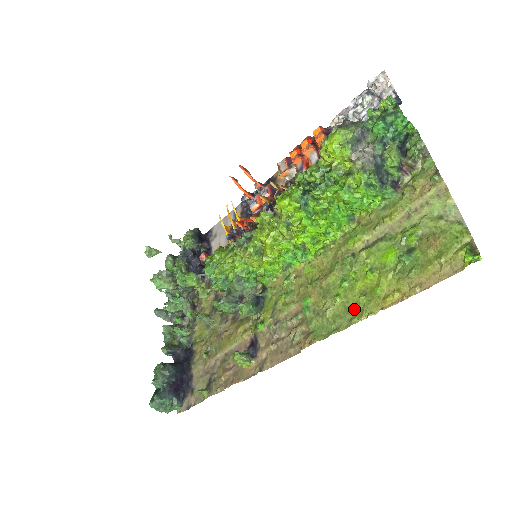
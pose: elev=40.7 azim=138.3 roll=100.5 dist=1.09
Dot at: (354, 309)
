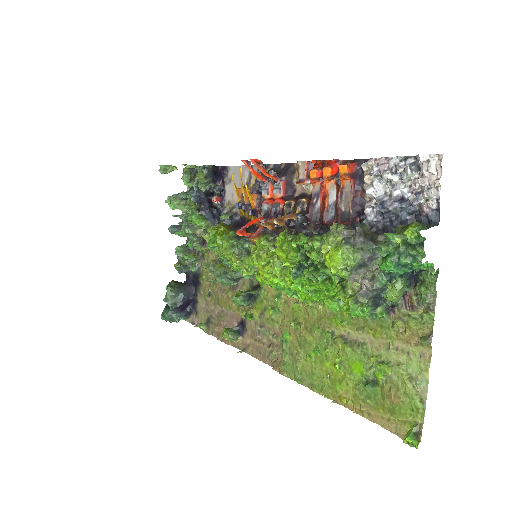
Dot at: (317, 380)
